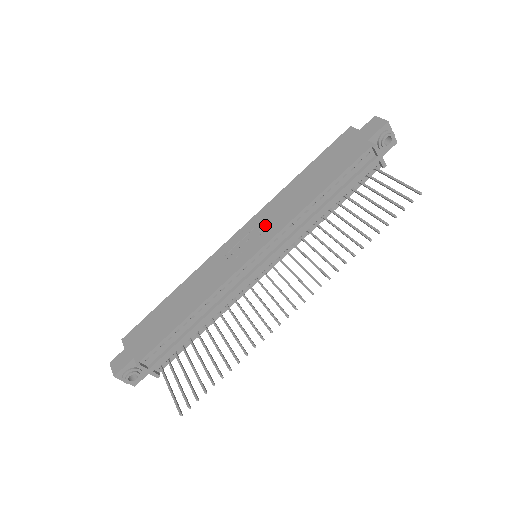
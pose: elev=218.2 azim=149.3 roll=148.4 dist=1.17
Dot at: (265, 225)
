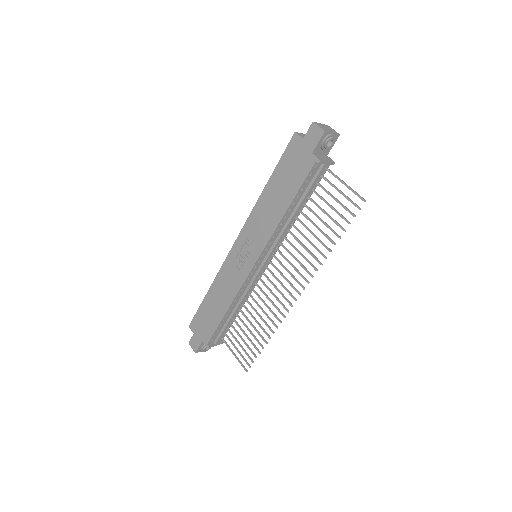
Dot at: (254, 238)
